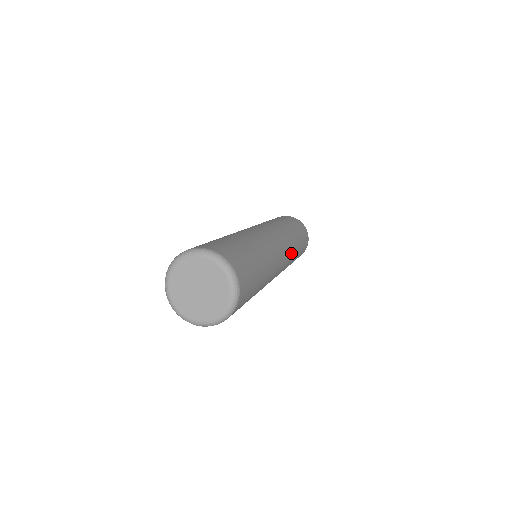
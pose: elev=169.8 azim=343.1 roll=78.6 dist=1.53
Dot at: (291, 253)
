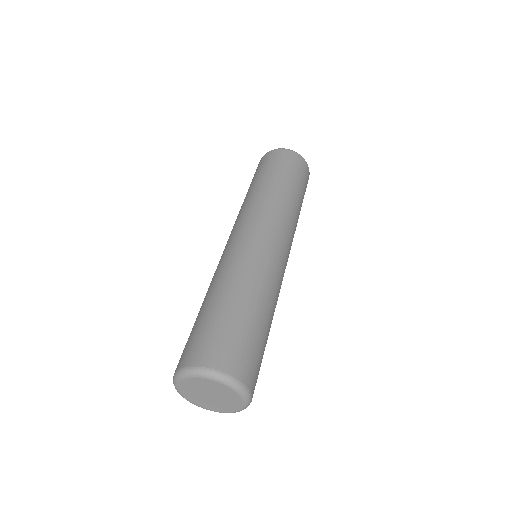
Dot at: occluded
